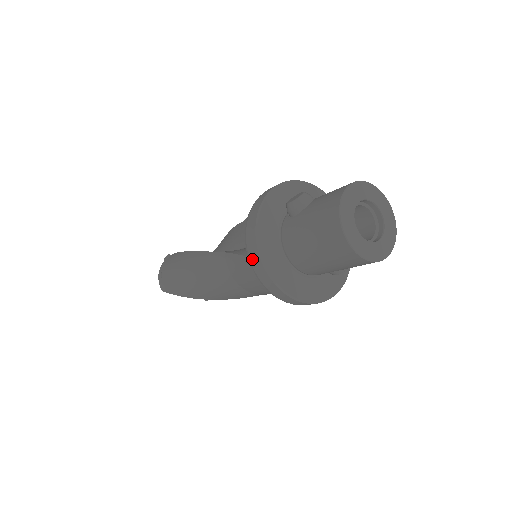
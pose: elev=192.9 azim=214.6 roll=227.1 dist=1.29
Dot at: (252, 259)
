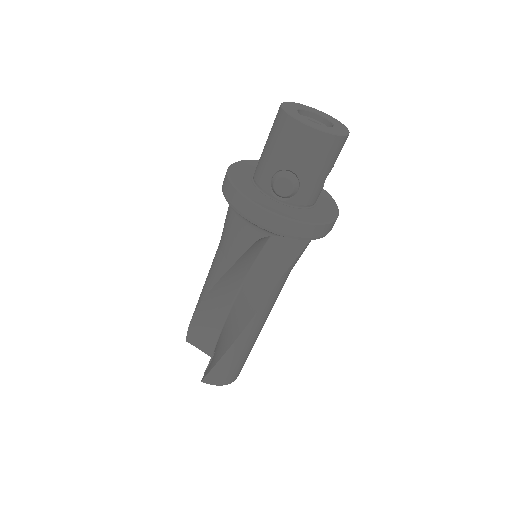
Dot at: occluded
